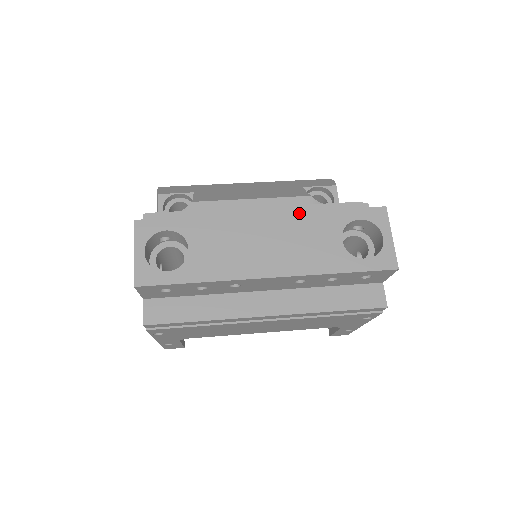
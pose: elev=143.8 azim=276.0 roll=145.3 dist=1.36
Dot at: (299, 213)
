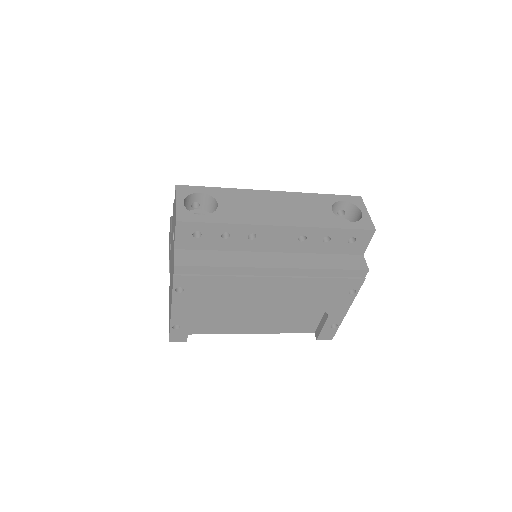
Dot at: (299, 193)
